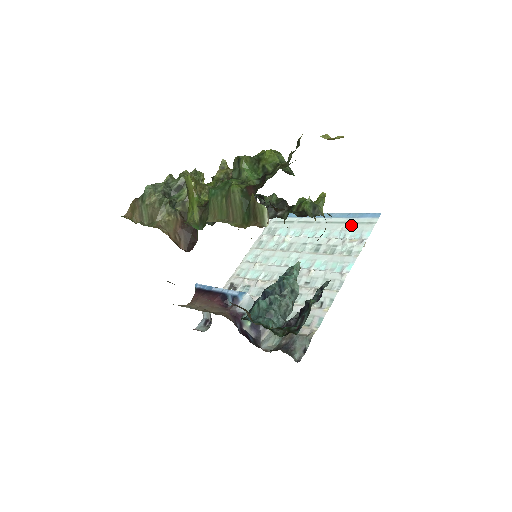
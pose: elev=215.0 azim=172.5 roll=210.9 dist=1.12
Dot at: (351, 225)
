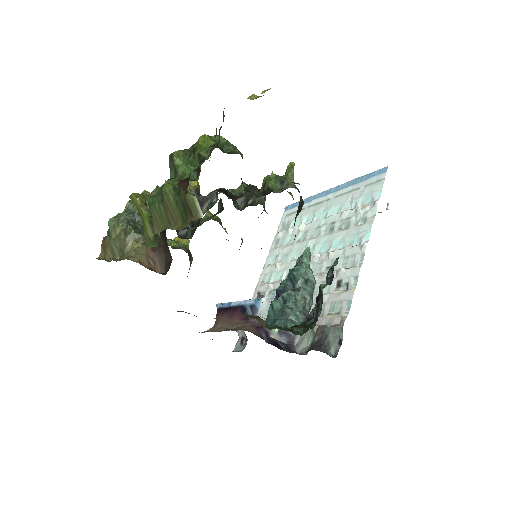
Dot at: (360, 190)
